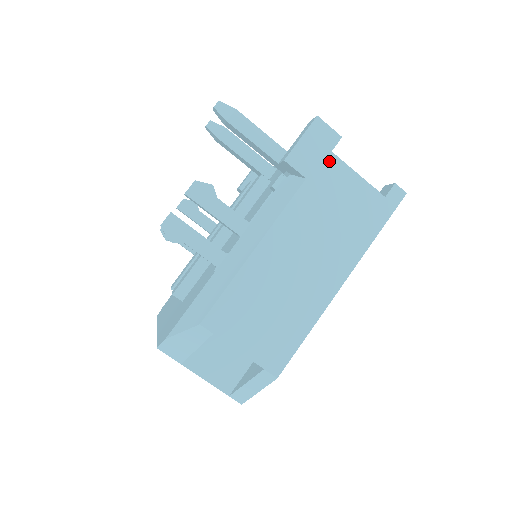
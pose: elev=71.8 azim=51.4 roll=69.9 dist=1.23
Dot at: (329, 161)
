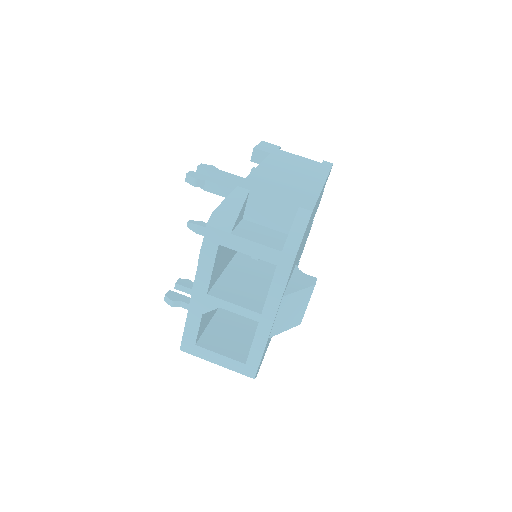
Dot at: (279, 151)
